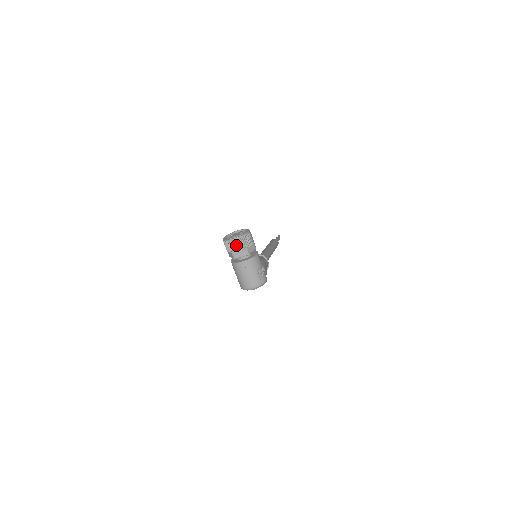
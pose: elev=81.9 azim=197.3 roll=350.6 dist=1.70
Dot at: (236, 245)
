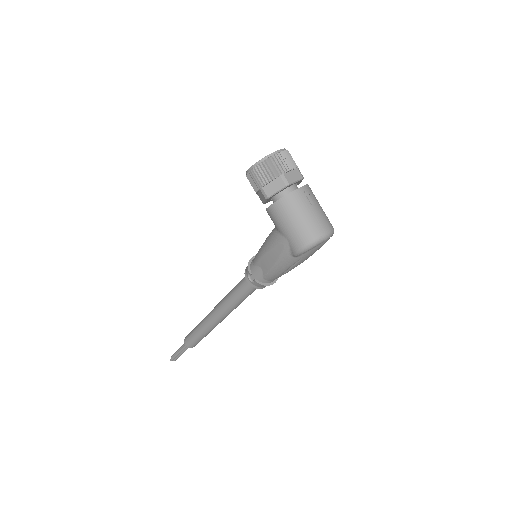
Dot at: (285, 159)
